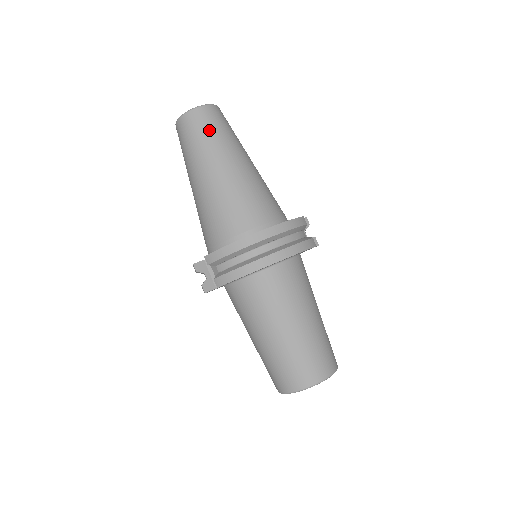
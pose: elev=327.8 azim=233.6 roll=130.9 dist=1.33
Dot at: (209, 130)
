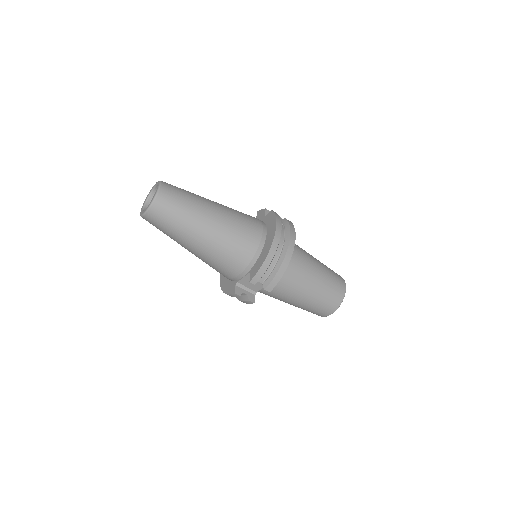
Dot at: (180, 202)
